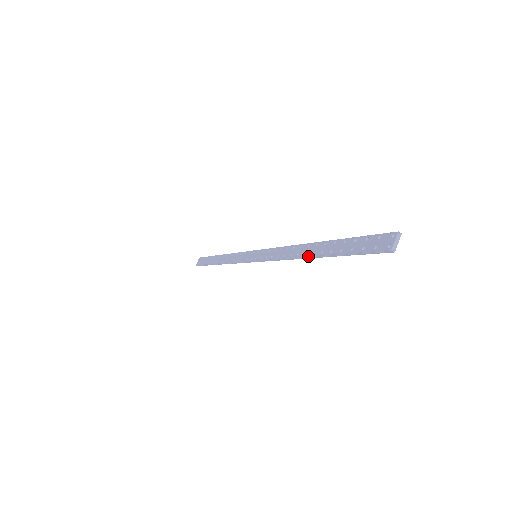
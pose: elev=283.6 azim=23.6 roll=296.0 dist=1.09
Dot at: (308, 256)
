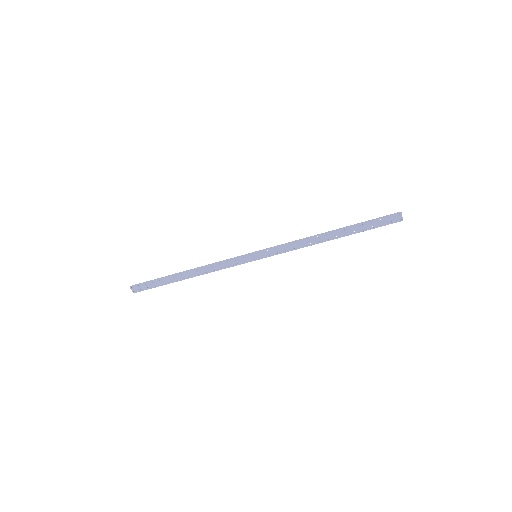
Dot at: occluded
